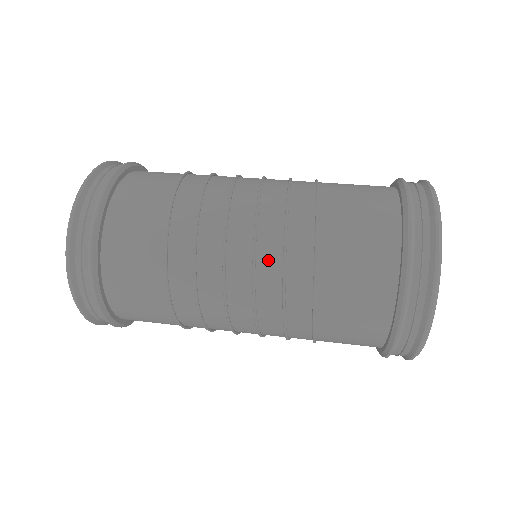
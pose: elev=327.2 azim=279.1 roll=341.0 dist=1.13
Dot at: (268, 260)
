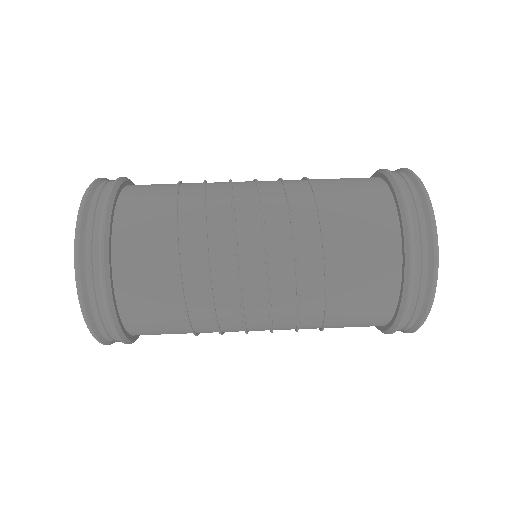
Dot at: (282, 291)
